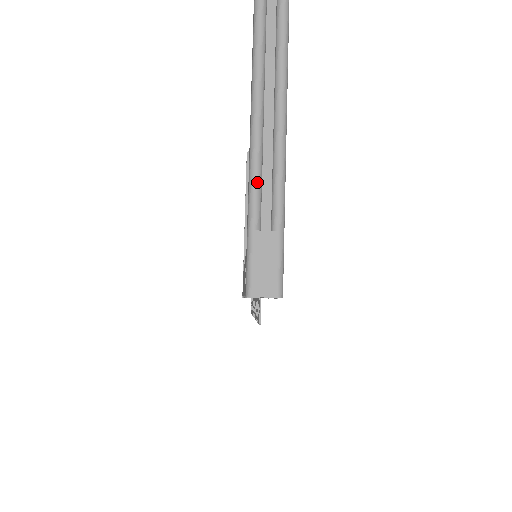
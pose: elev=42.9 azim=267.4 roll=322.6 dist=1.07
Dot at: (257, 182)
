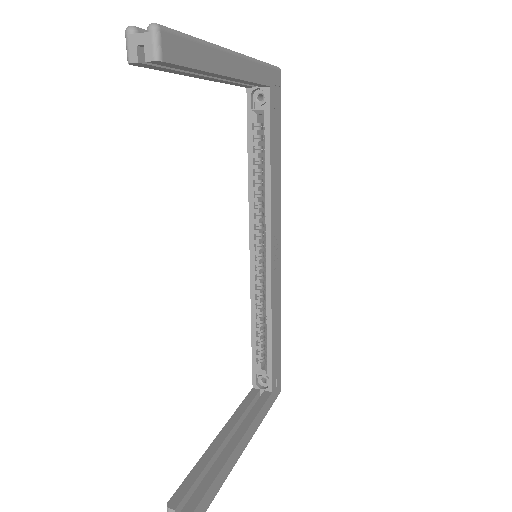
Dot at: occluded
